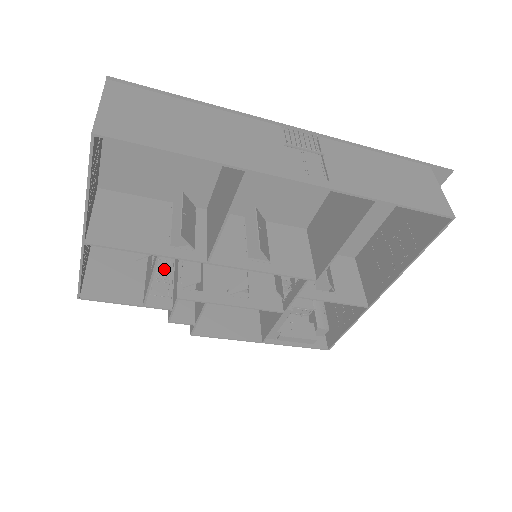
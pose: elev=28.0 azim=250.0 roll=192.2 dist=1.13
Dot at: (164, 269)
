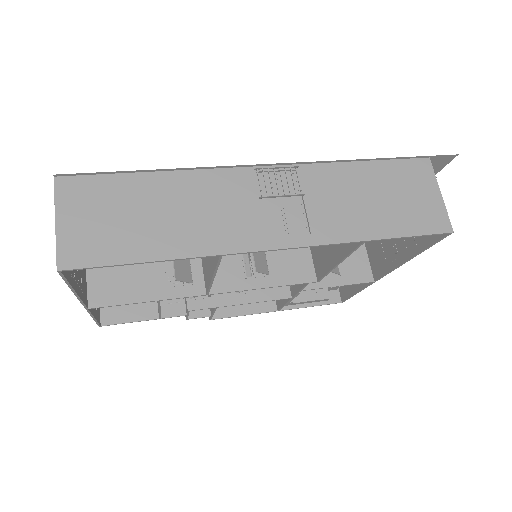
Dot at: (171, 272)
